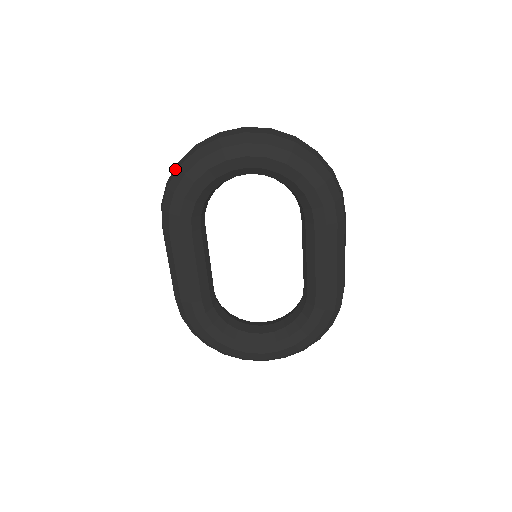
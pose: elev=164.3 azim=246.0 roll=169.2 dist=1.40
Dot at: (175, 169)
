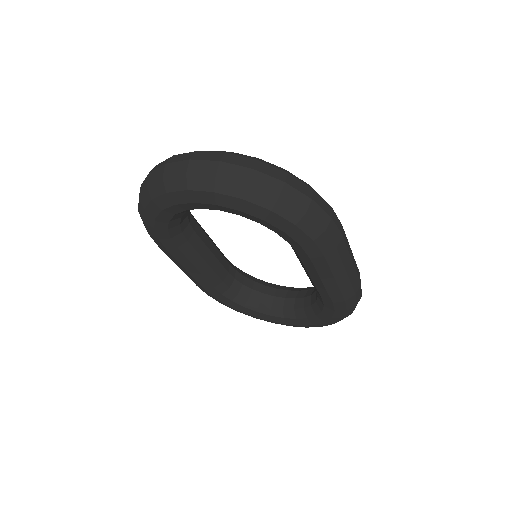
Dot at: occluded
